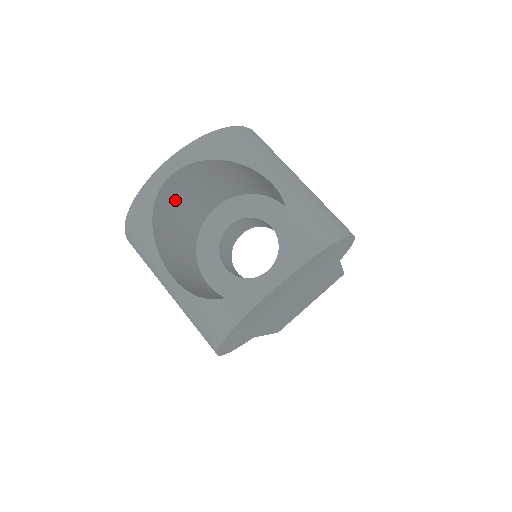
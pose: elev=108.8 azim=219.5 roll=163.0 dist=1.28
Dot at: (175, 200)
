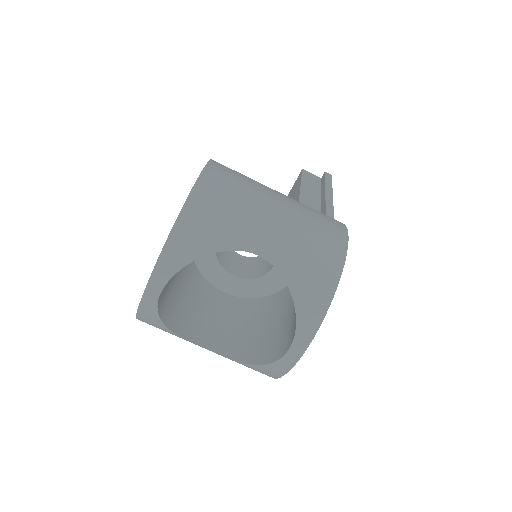
Dot at: (169, 284)
